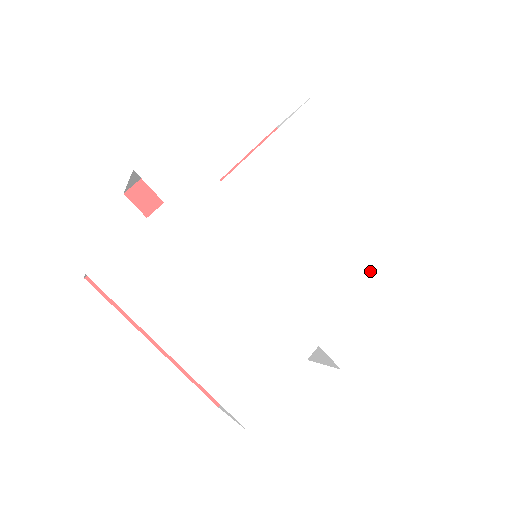
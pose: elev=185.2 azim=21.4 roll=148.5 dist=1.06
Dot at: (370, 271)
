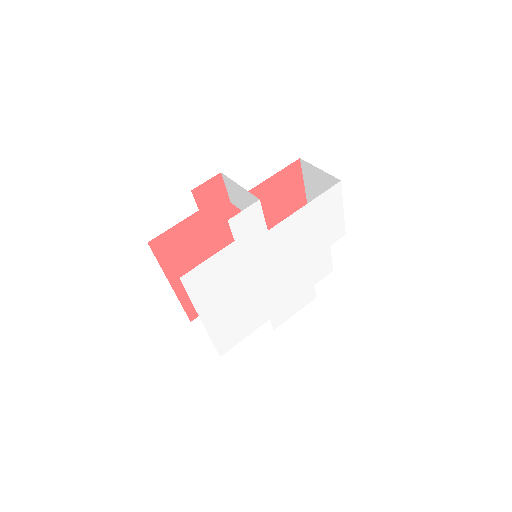
Dot at: (312, 284)
